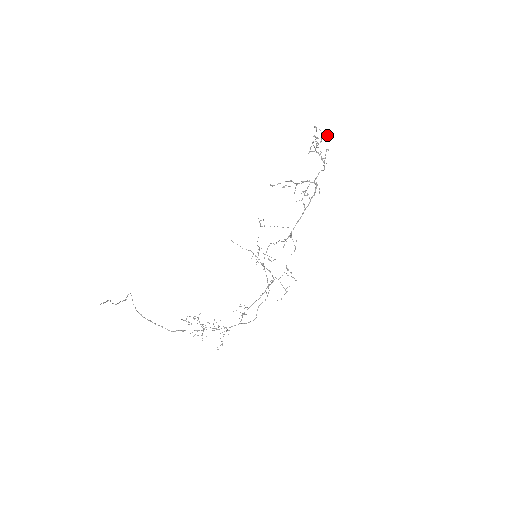
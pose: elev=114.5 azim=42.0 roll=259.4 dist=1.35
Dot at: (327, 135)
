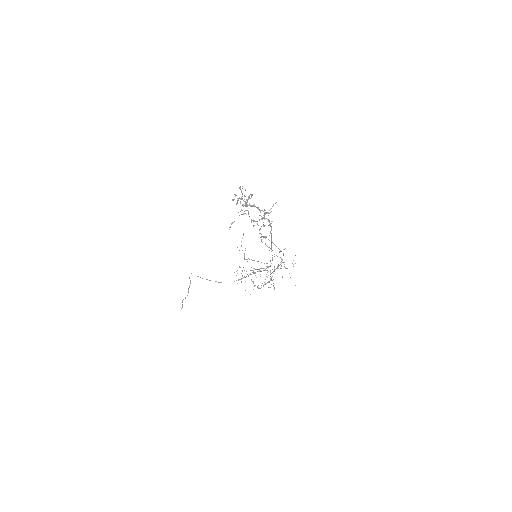
Dot at: (249, 197)
